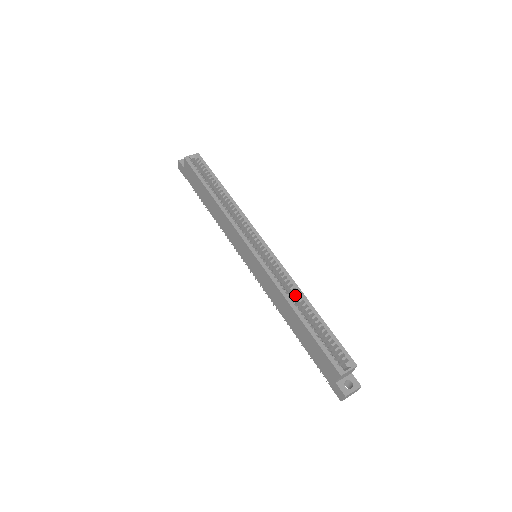
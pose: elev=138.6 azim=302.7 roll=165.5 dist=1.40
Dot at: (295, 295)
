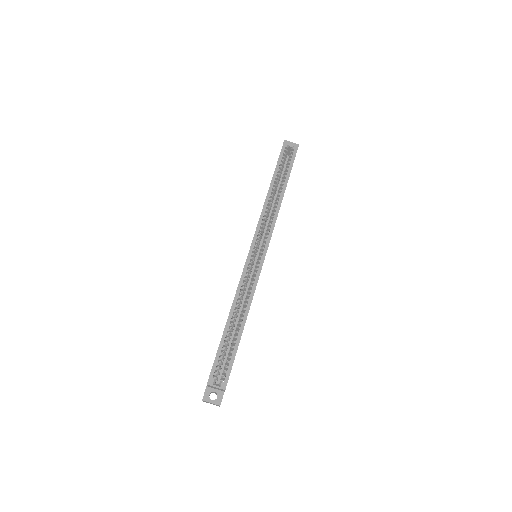
Dot at: (245, 306)
